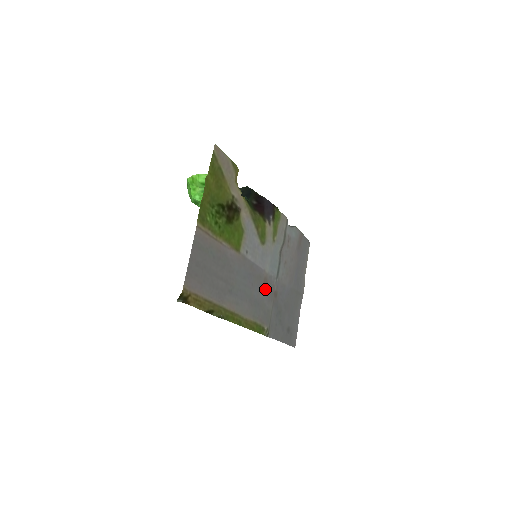
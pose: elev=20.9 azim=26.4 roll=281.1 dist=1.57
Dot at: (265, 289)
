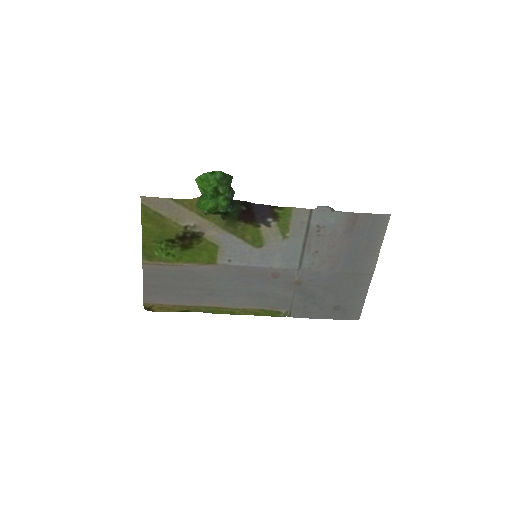
Dot at: (276, 282)
